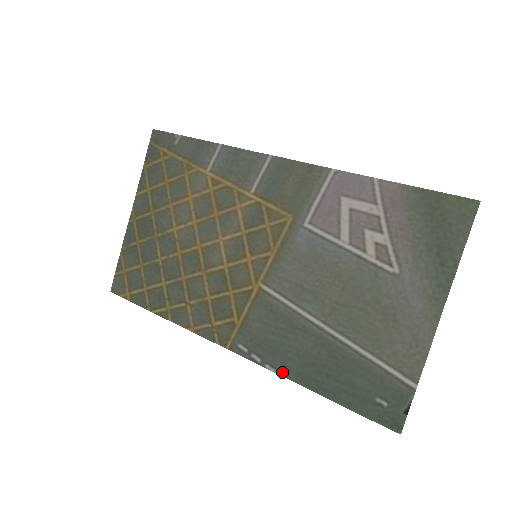
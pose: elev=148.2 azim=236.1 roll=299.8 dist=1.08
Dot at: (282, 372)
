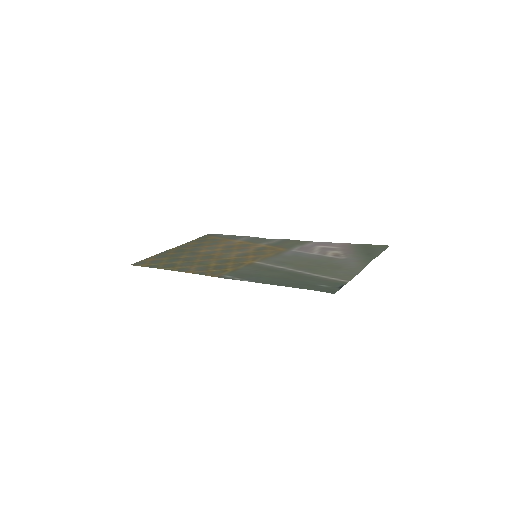
Dot at: (254, 281)
